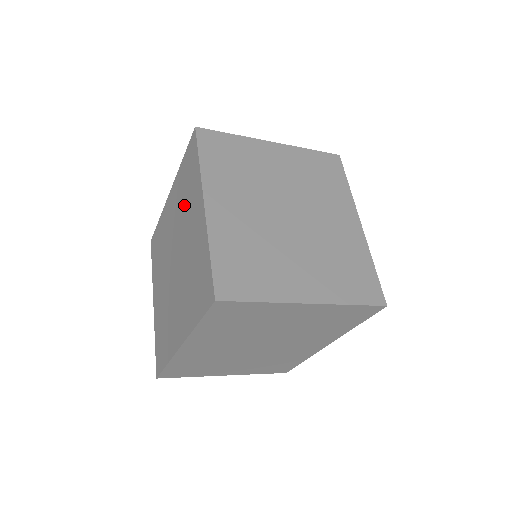
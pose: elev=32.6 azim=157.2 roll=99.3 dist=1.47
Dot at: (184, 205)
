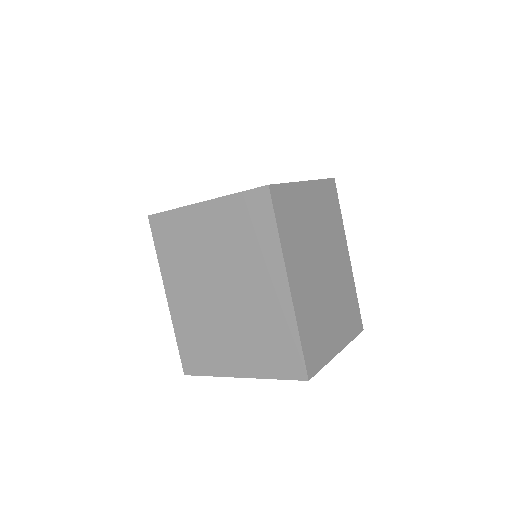
Dot at: (188, 252)
